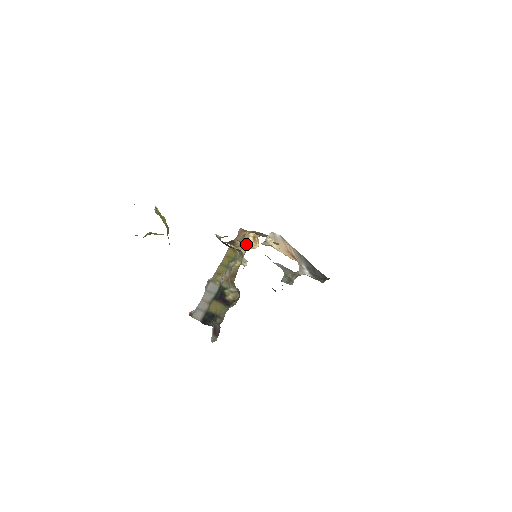
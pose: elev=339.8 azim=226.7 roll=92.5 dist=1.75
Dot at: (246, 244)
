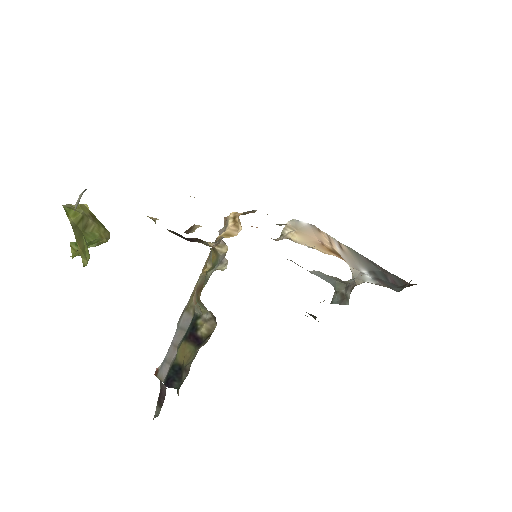
Dot at: occluded
